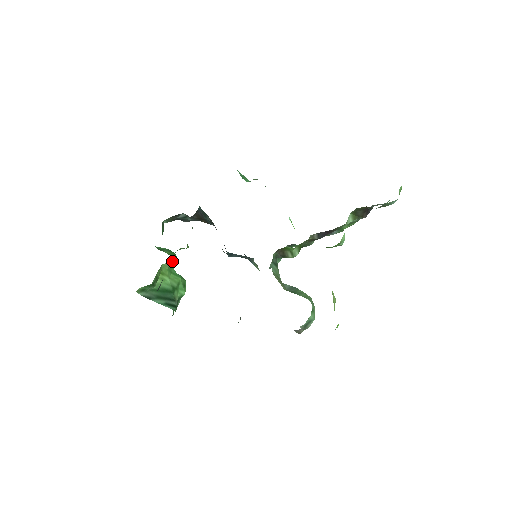
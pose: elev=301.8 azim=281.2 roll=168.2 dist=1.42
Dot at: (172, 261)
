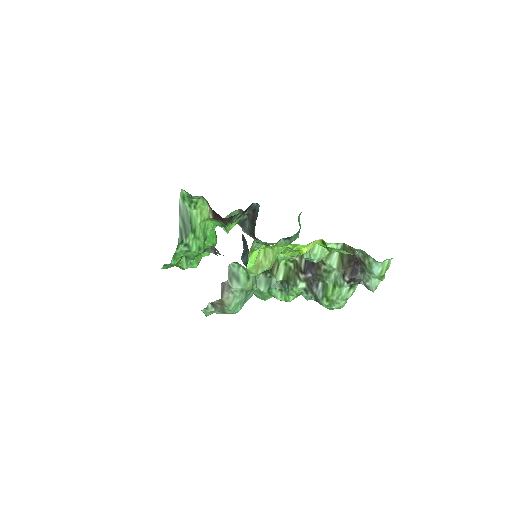
Dot at: (213, 214)
